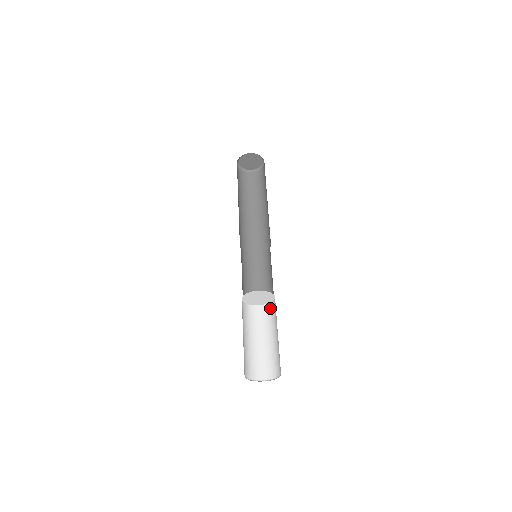
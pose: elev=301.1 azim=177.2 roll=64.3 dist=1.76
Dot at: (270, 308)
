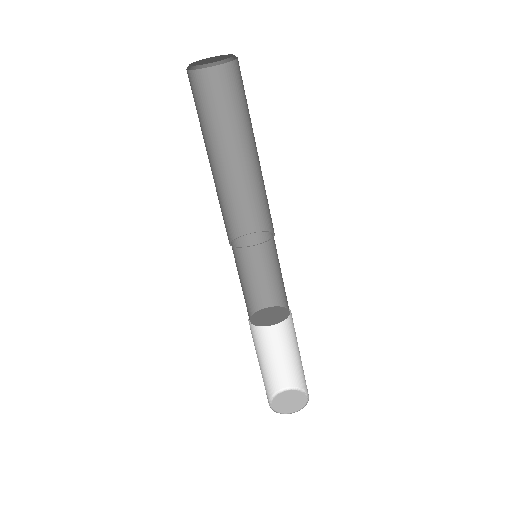
Dot at: (291, 316)
